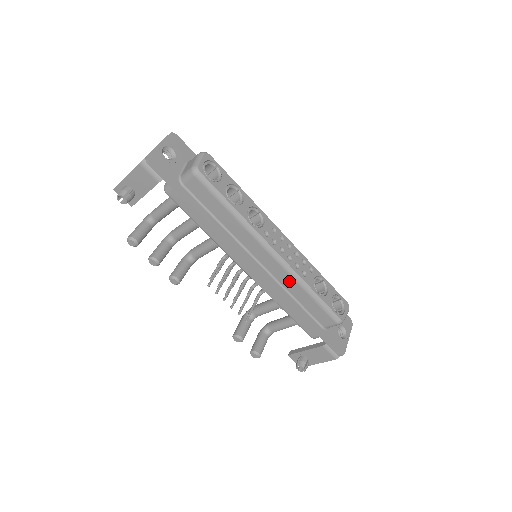
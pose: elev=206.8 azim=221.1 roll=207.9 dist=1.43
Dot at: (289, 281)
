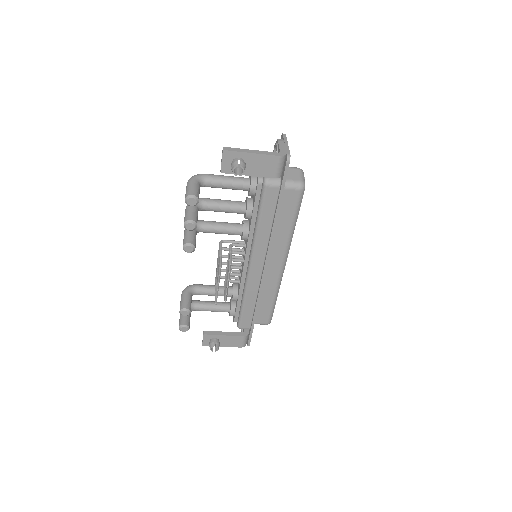
Dot at: (271, 286)
